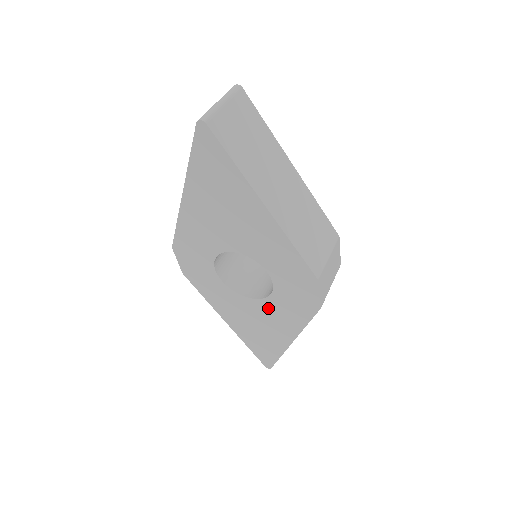
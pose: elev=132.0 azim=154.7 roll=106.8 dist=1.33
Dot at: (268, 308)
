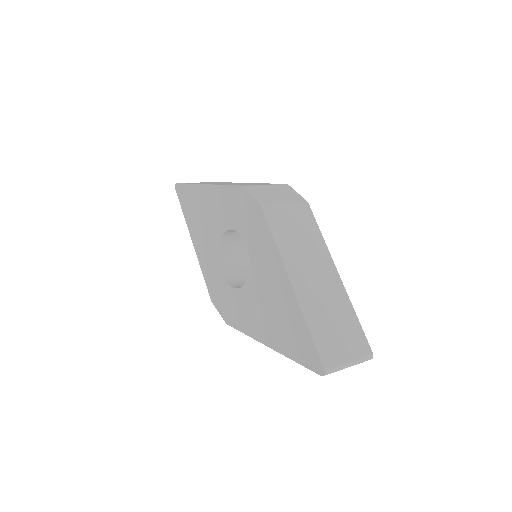
Dot at: (257, 267)
